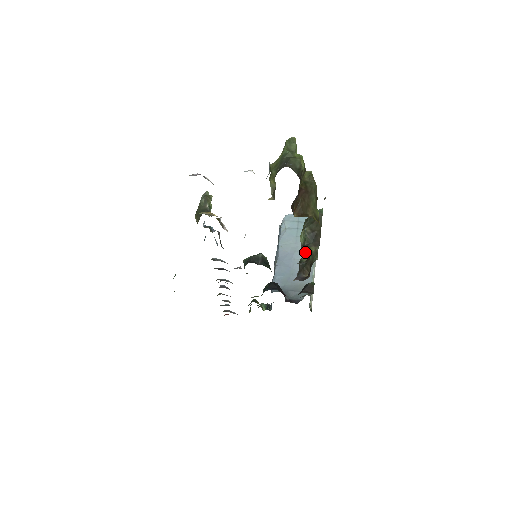
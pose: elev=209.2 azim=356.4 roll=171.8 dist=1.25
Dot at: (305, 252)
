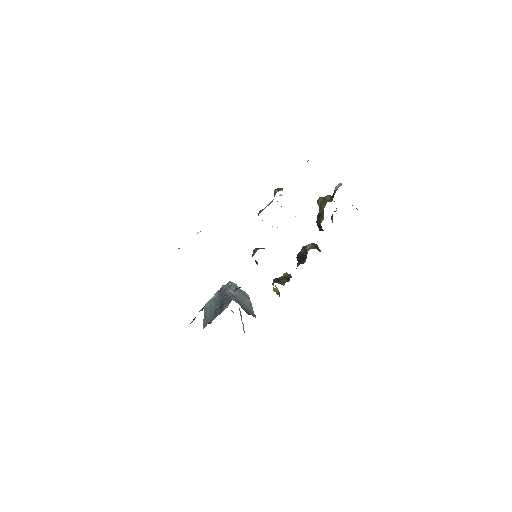
Dot at: (246, 301)
